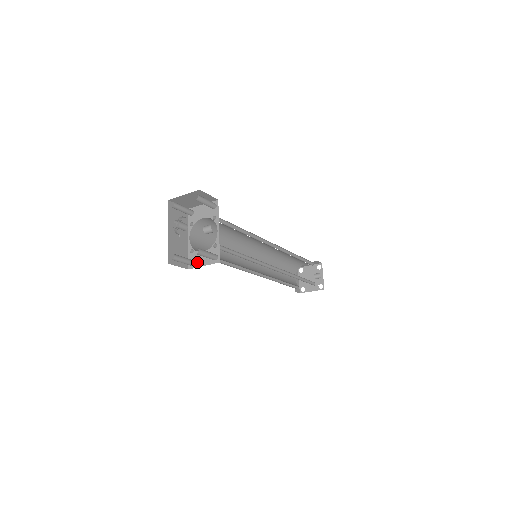
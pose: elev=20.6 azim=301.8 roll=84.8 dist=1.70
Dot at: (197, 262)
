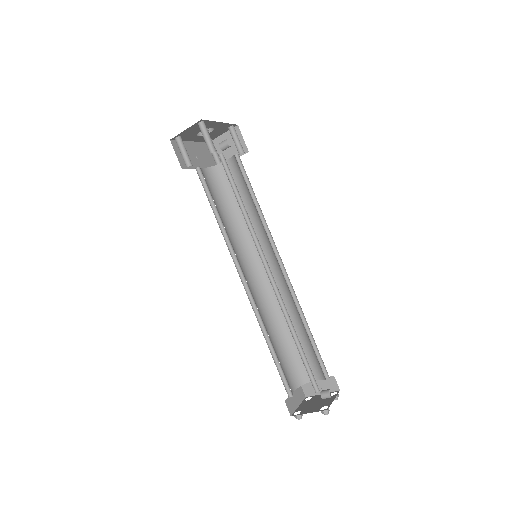
Dot at: occluded
